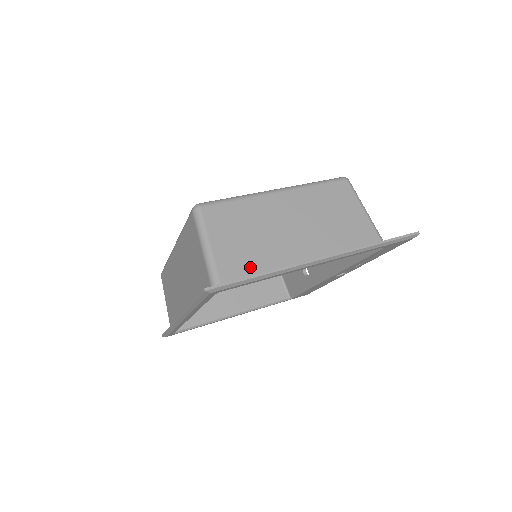
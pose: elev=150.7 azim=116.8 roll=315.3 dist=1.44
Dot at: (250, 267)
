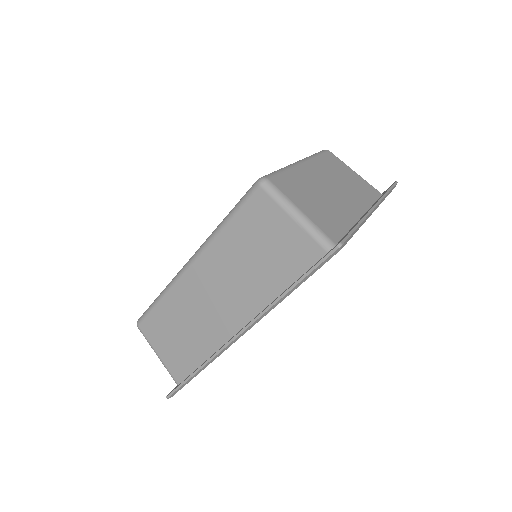
Dot at: (338, 225)
